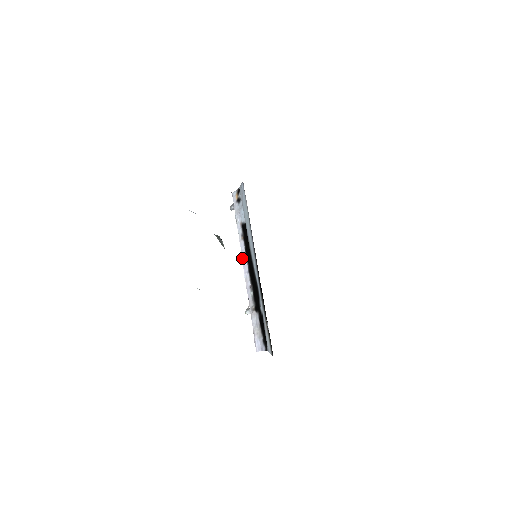
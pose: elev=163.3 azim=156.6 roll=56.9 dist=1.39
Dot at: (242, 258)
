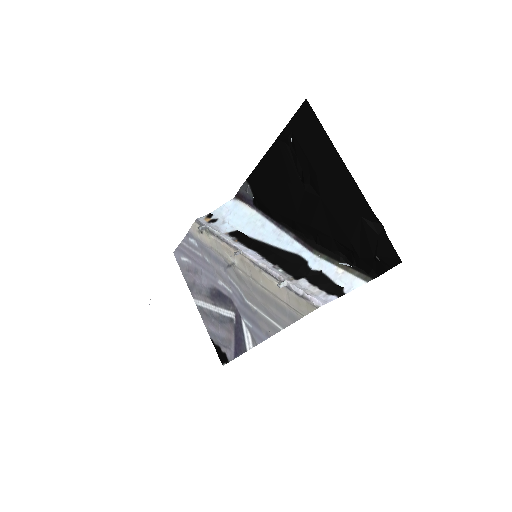
Dot at: (246, 251)
